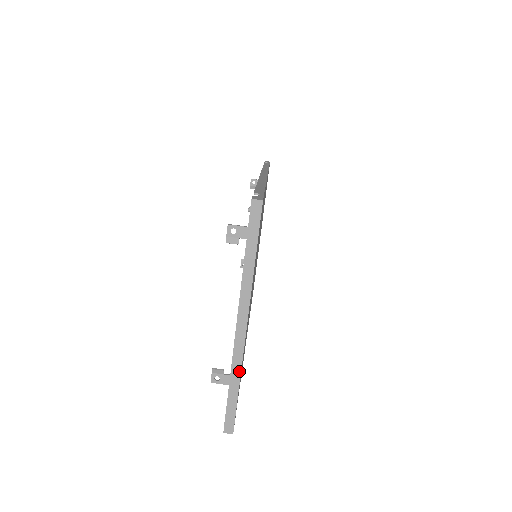
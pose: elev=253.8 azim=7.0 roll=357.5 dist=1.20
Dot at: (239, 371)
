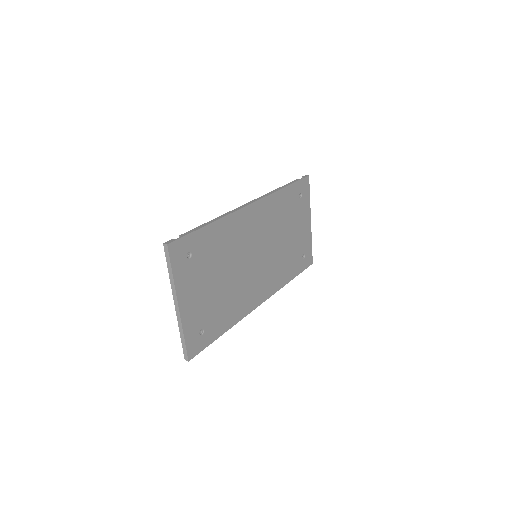
Dot at: (182, 329)
